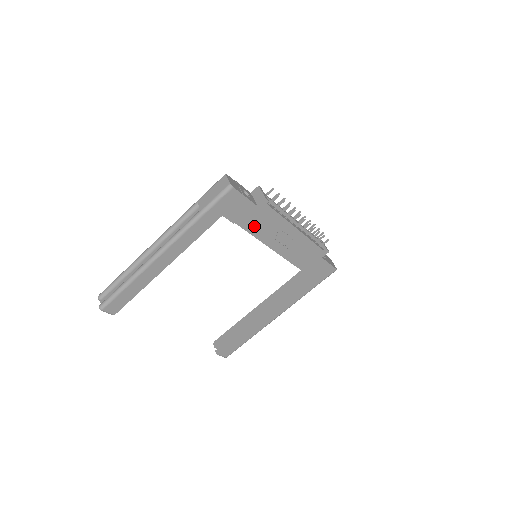
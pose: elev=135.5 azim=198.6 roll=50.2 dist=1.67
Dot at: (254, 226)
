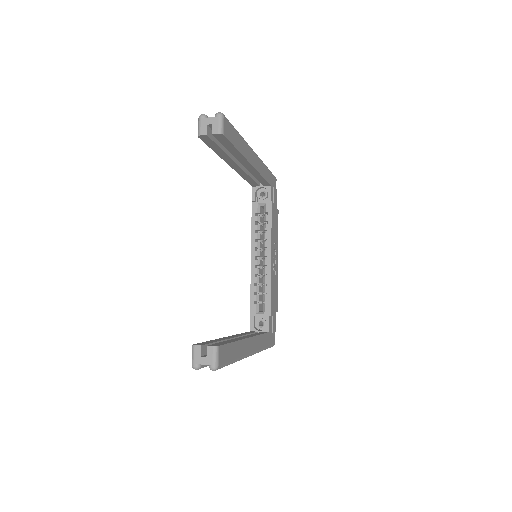
Dot at: (273, 219)
